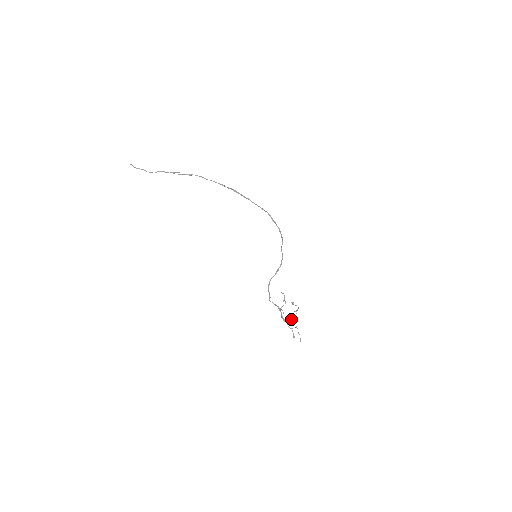
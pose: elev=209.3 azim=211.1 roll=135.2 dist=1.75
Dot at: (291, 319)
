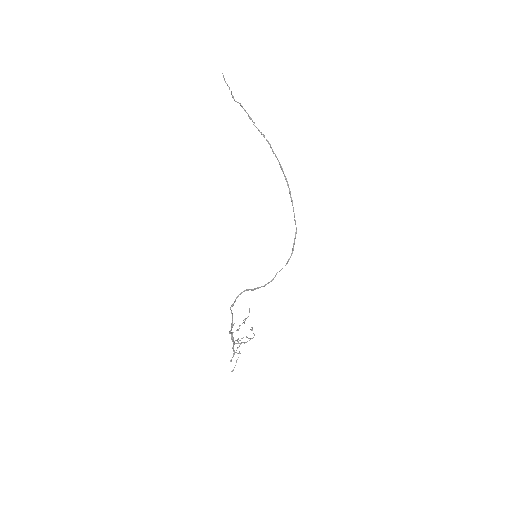
Dot at: (241, 342)
